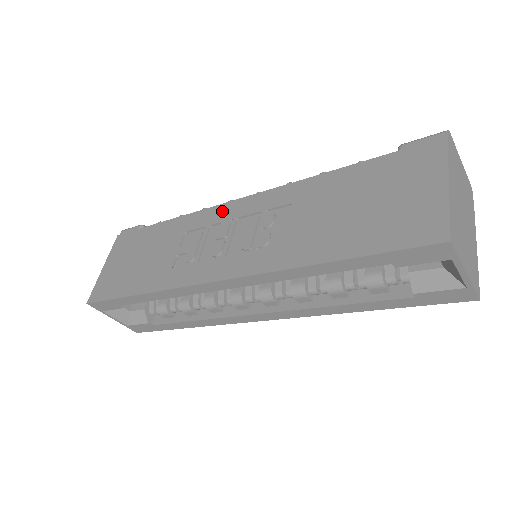
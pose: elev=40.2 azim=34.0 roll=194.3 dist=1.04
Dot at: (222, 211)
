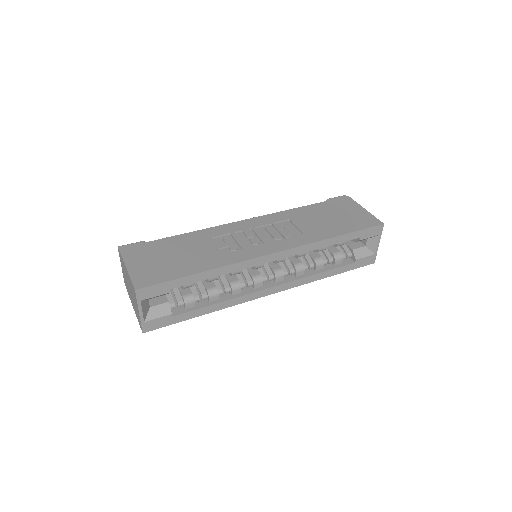
Dot at: (236, 226)
